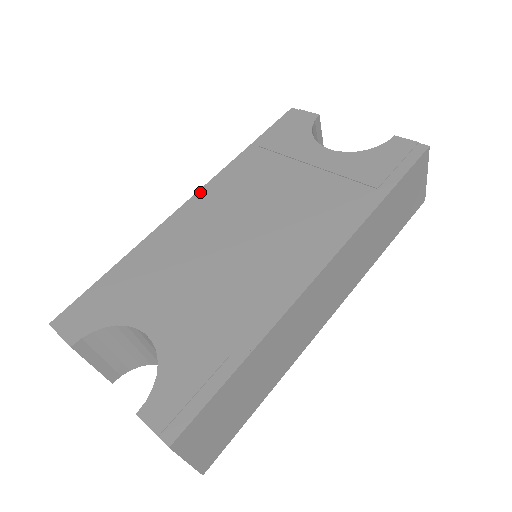
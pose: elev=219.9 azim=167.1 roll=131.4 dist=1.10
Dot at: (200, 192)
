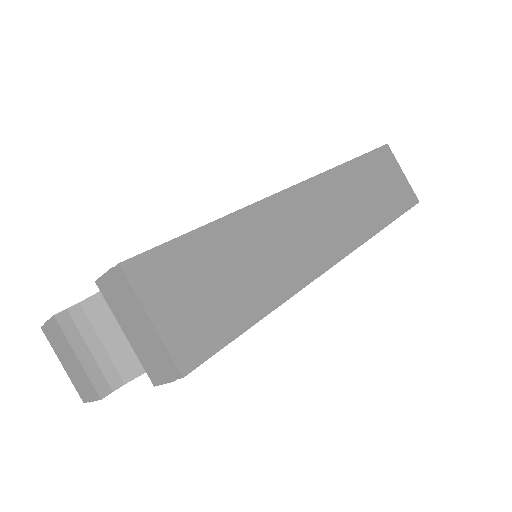
Dot at: occluded
